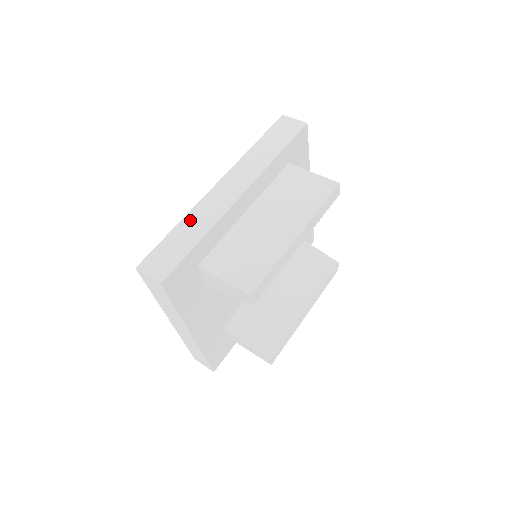
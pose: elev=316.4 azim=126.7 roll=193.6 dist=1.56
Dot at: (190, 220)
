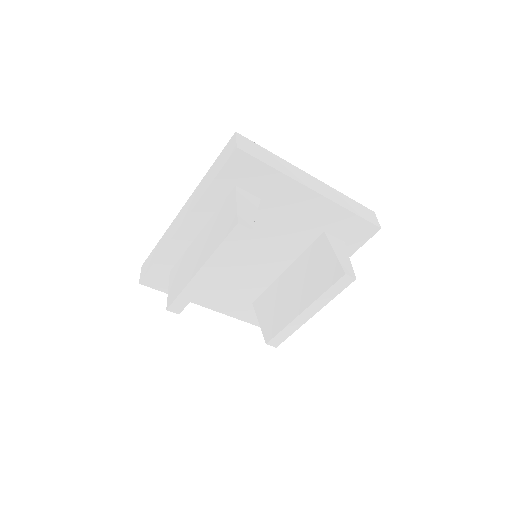
Dot at: (163, 238)
